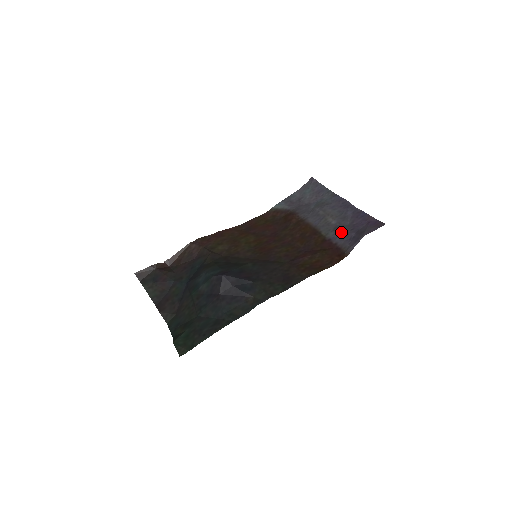
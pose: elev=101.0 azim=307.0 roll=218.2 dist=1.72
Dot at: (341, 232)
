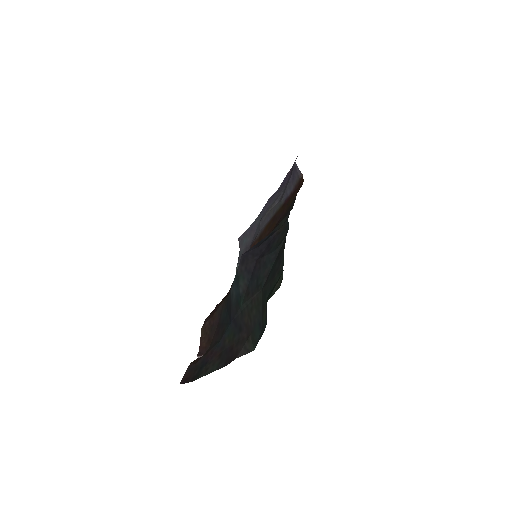
Dot at: (285, 191)
